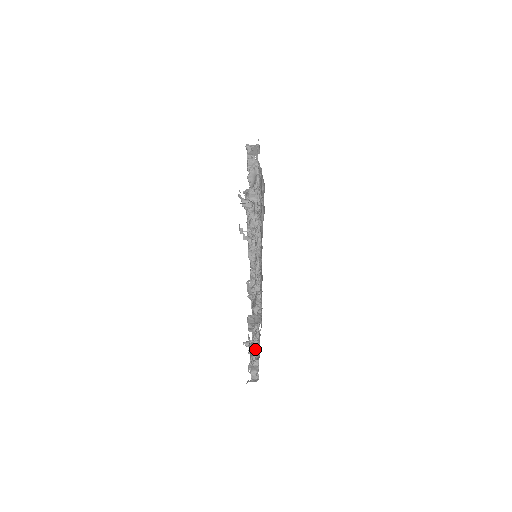
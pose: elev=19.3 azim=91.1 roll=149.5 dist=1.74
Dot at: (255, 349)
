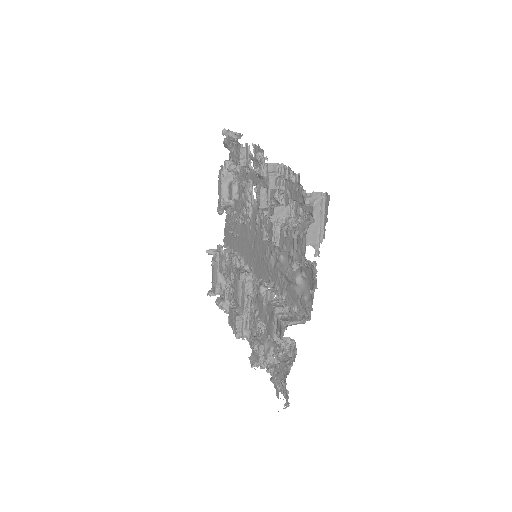
Dot at: occluded
